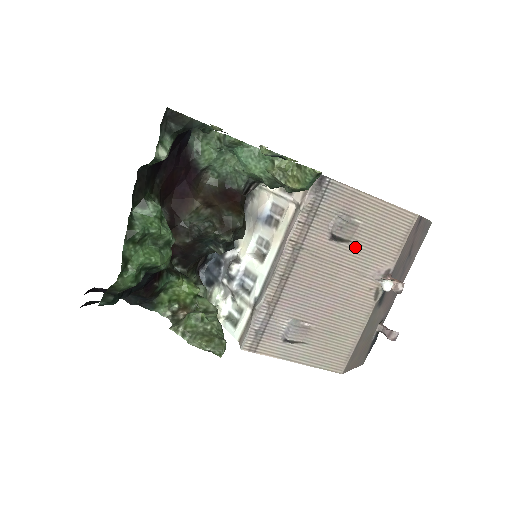
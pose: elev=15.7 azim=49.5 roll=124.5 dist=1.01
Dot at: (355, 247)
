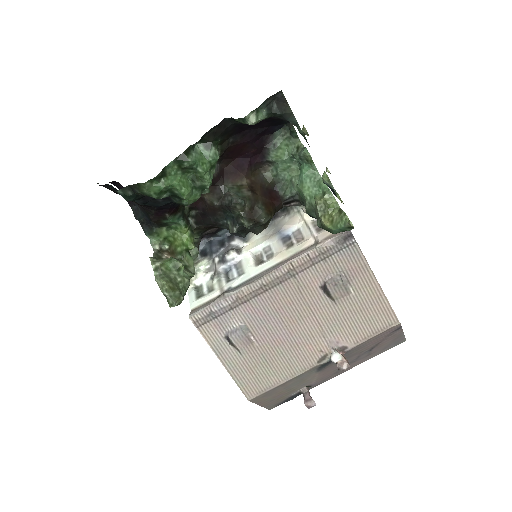
Dot at: (334, 308)
